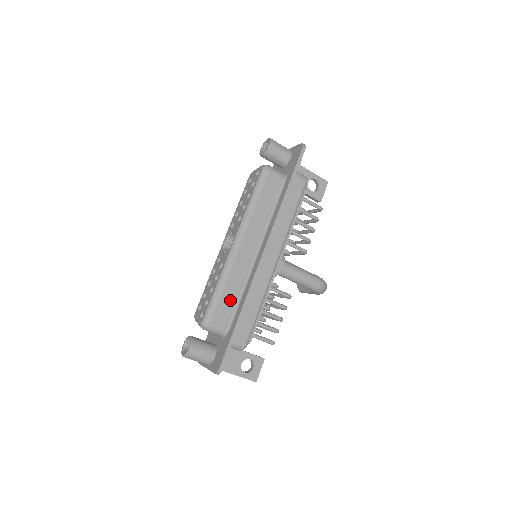
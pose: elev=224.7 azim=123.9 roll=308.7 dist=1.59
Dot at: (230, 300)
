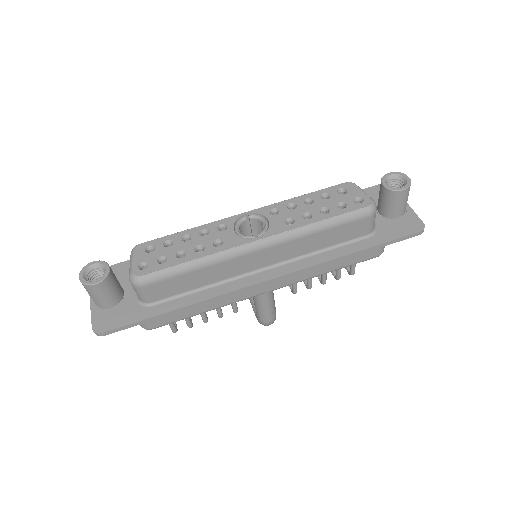
Dot at: (186, 283)
